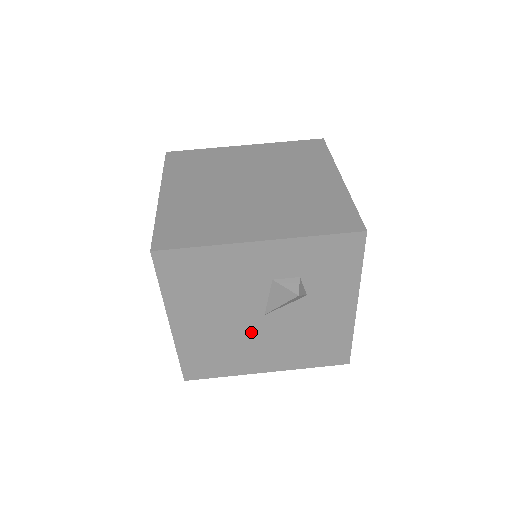
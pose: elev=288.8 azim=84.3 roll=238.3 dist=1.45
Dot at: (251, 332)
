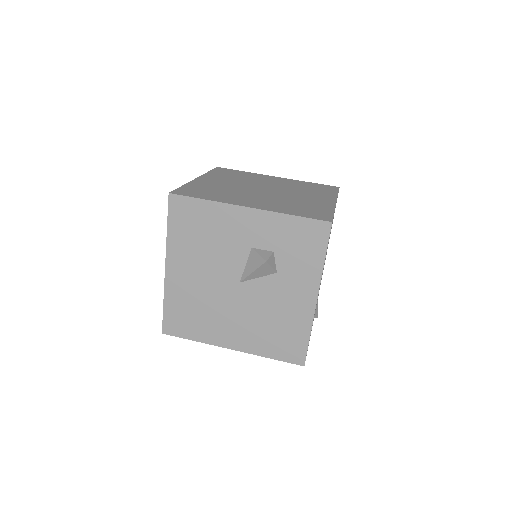
Dot at: (226, 298)
